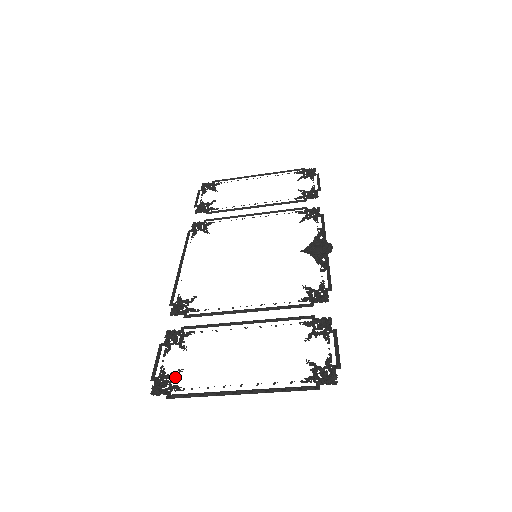
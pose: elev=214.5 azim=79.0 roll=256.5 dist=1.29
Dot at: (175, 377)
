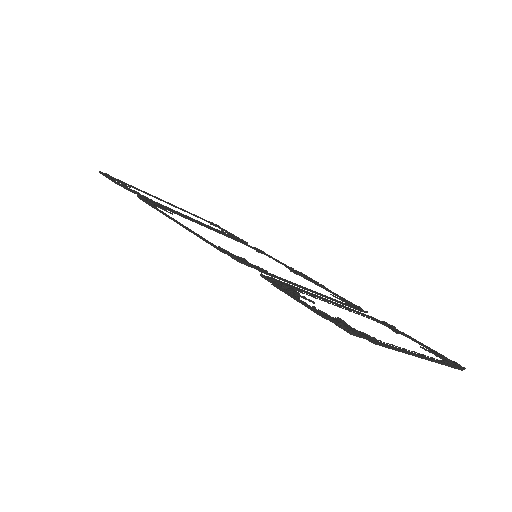
Dot at: occluded
